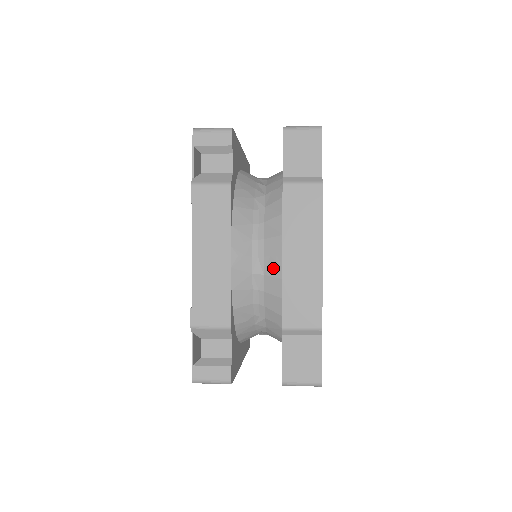
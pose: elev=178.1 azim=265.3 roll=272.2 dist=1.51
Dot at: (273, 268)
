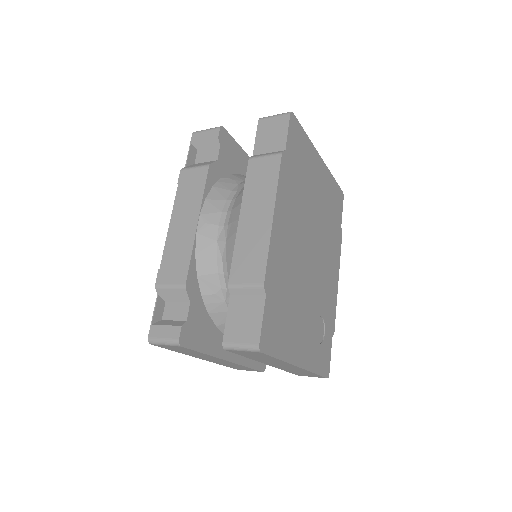
Dot at: (232, 233)
